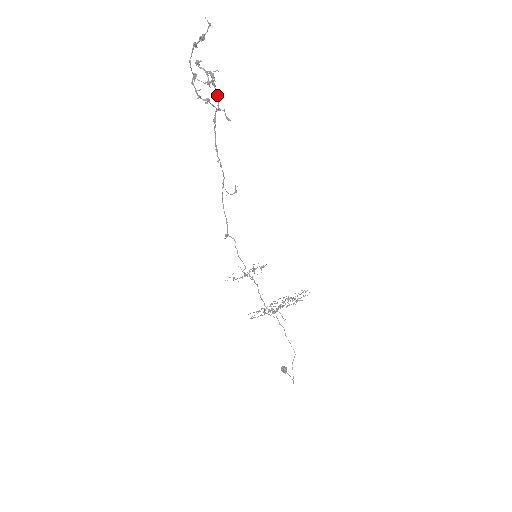
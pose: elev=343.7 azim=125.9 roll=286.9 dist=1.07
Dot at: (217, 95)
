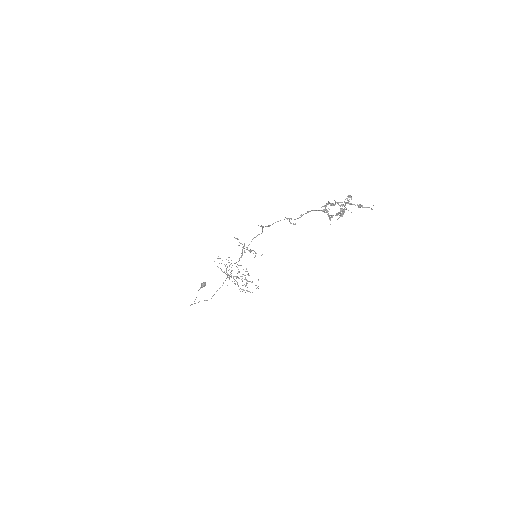
Dot at: (336, 214)
